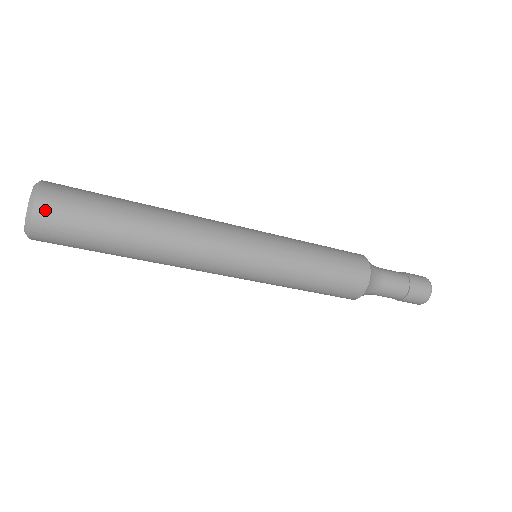
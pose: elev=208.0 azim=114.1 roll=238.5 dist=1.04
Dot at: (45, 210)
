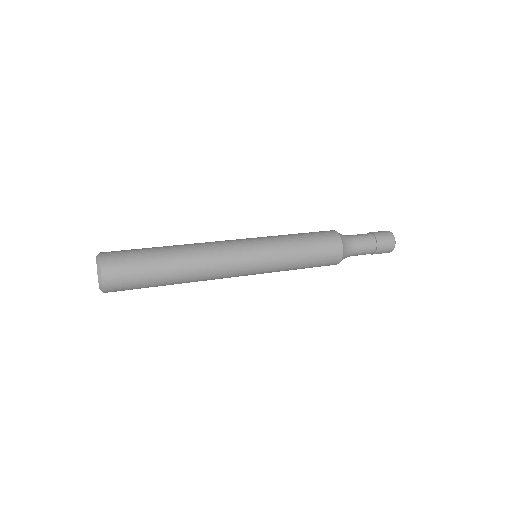
Dot at: (111, 291)
